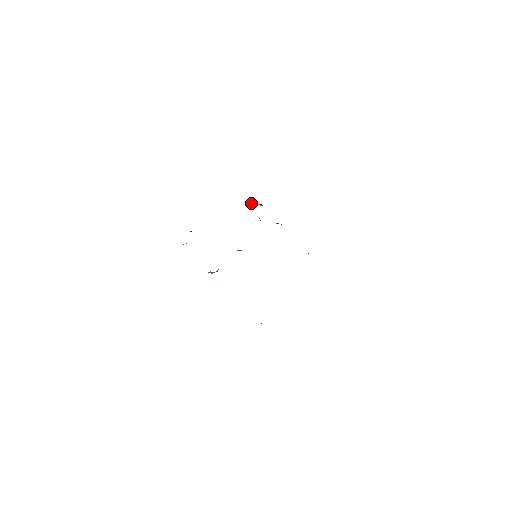
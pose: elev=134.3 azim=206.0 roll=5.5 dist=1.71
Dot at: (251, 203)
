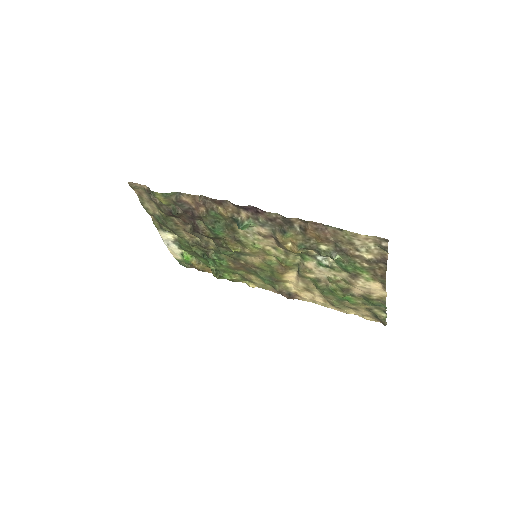
Dot at: (190, 256)
